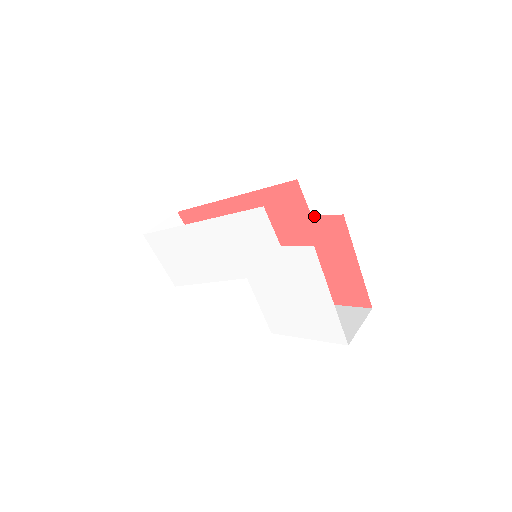
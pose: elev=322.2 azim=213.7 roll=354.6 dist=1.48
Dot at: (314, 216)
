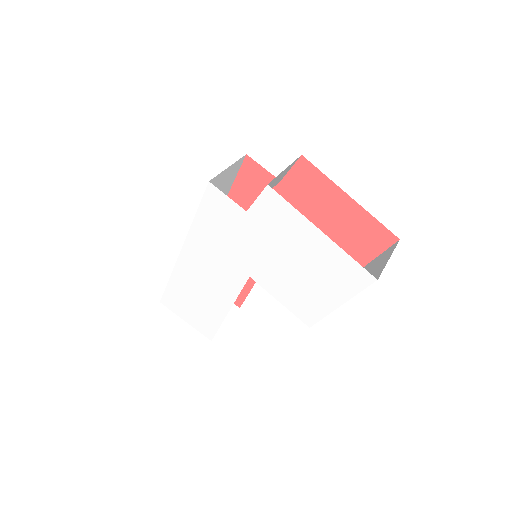
Dot at: (282, 179)
